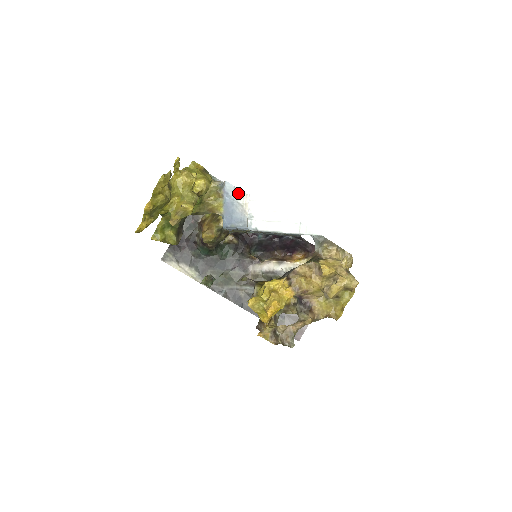
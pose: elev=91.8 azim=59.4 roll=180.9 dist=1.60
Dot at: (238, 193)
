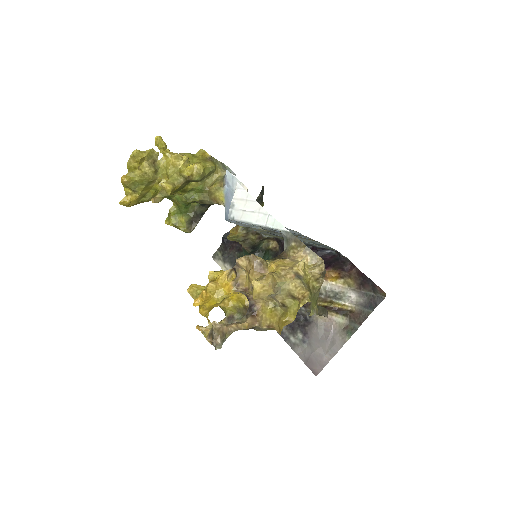
Dot at: (236, 183)
